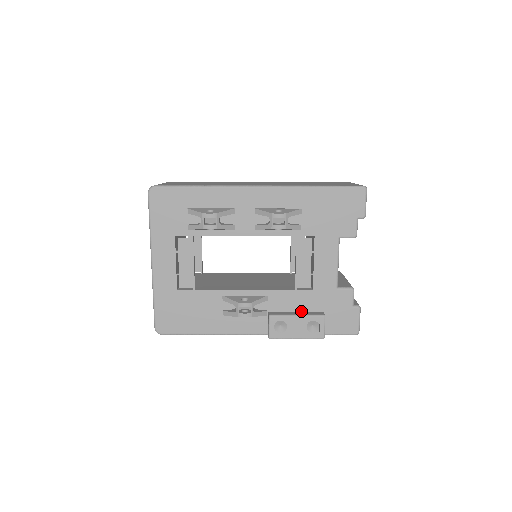
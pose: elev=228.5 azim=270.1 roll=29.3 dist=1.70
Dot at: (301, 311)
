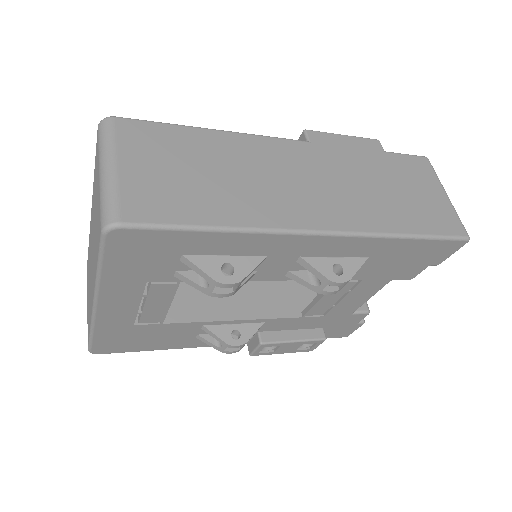
Dot at: (298, 329)
